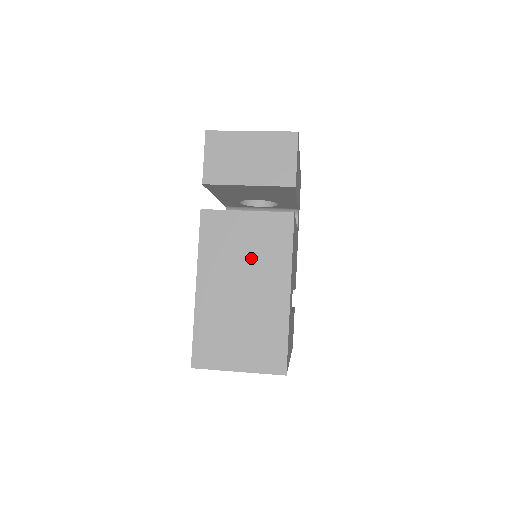
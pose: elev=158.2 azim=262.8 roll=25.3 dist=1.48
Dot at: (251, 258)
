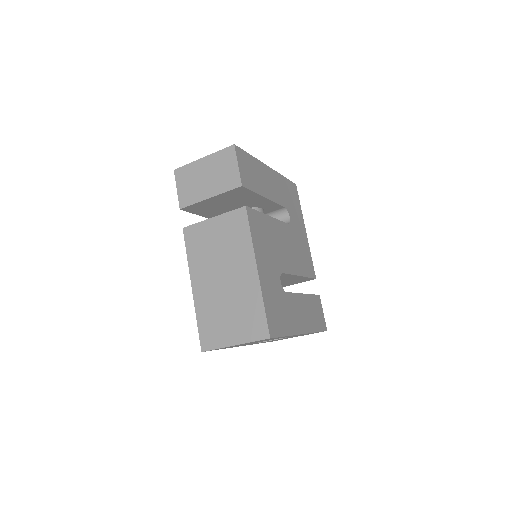
Dot at: (224, 252)
